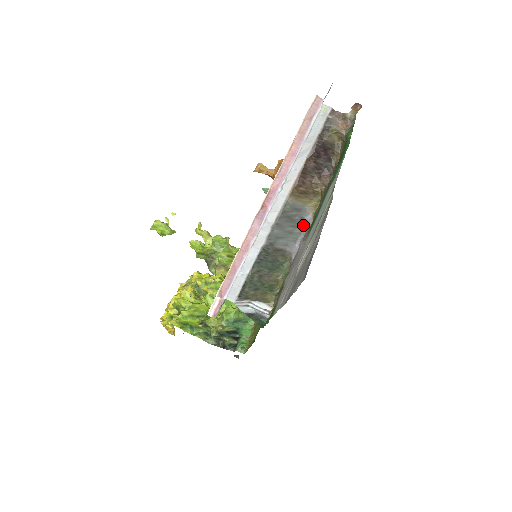
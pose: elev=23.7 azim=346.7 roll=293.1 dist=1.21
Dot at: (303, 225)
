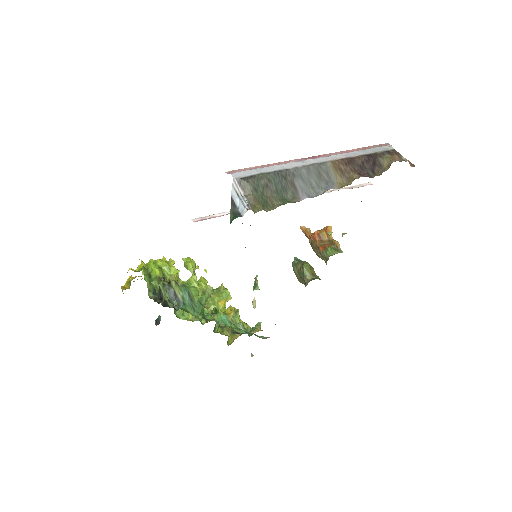
Dot at: (324, 190)
